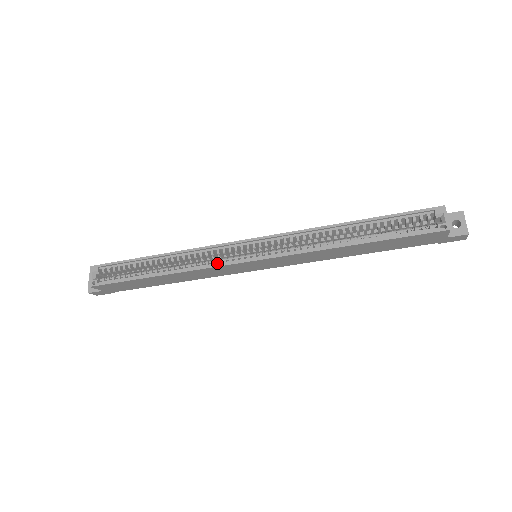
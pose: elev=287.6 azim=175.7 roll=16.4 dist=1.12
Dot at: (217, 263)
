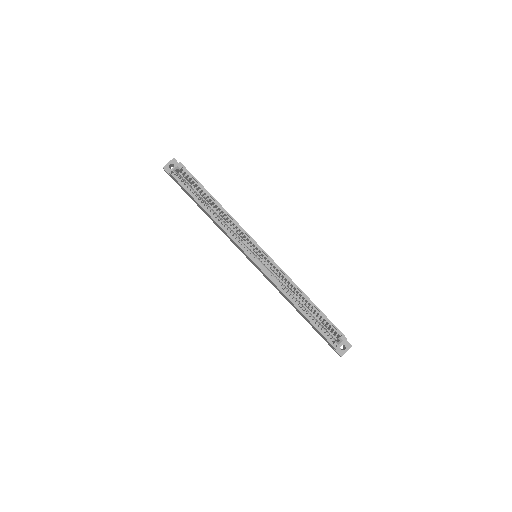
Dot at: (237, 240)
